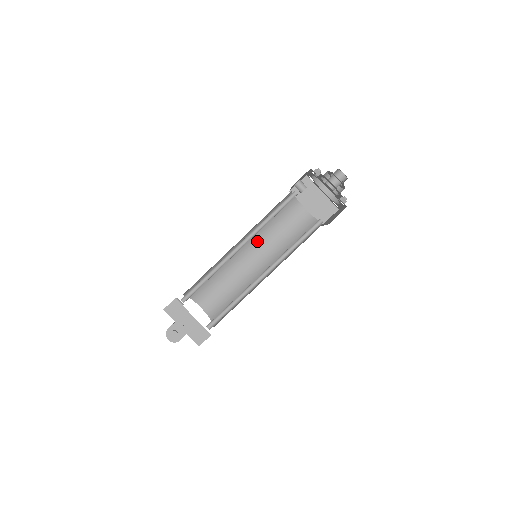
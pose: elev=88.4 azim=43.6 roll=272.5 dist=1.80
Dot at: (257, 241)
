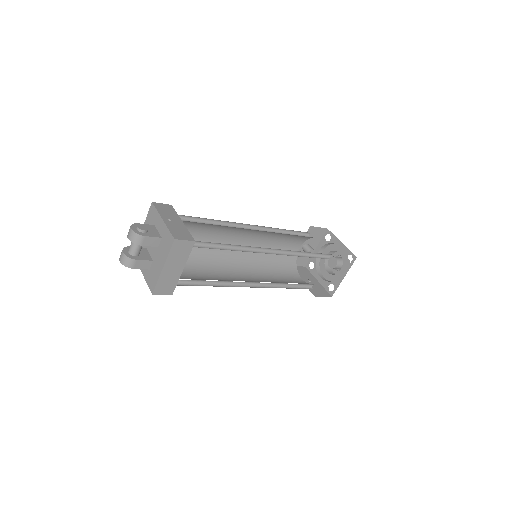
Dot at: (251, 268)
